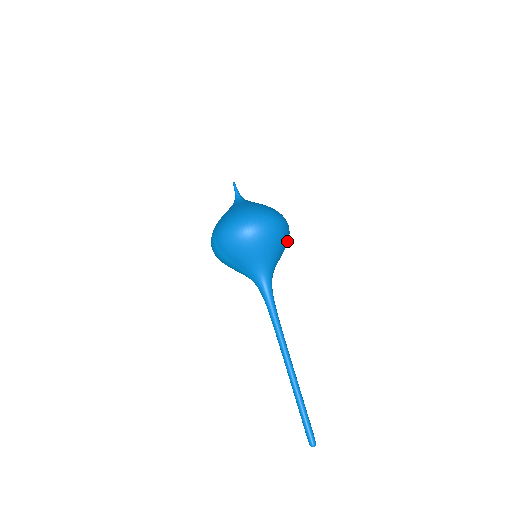
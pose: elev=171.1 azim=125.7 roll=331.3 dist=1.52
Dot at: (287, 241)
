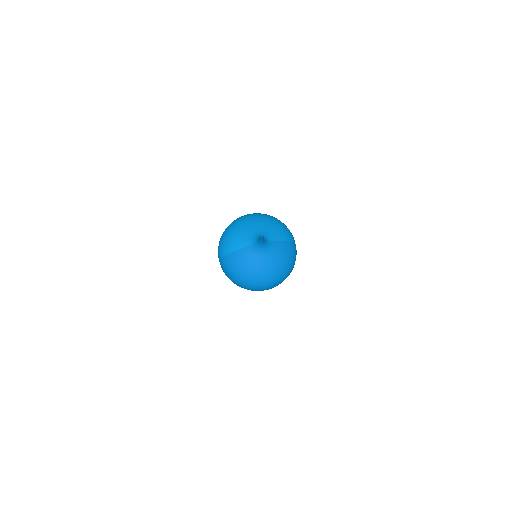
Dot at: occluded
